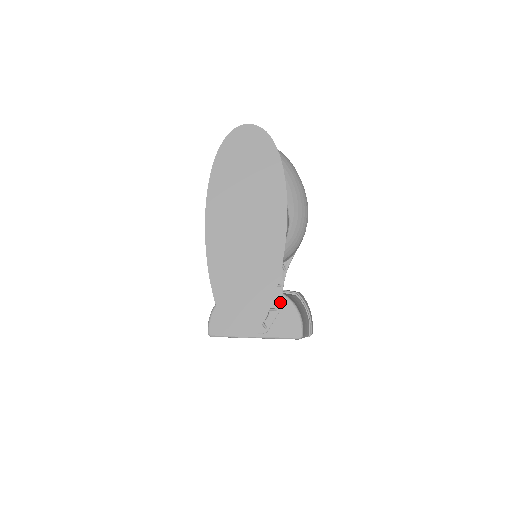
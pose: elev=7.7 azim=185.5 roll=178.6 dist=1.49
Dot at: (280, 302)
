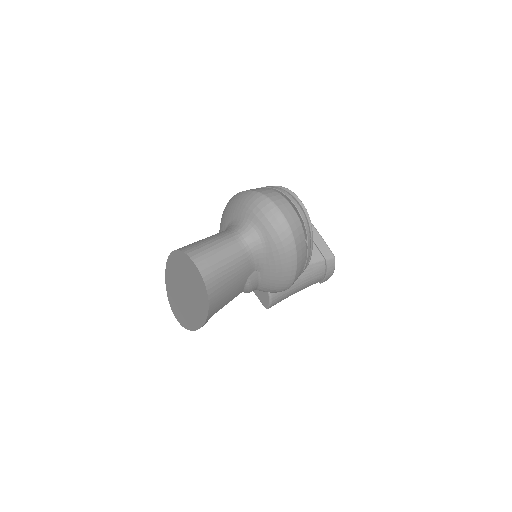
Dot at: occluded
